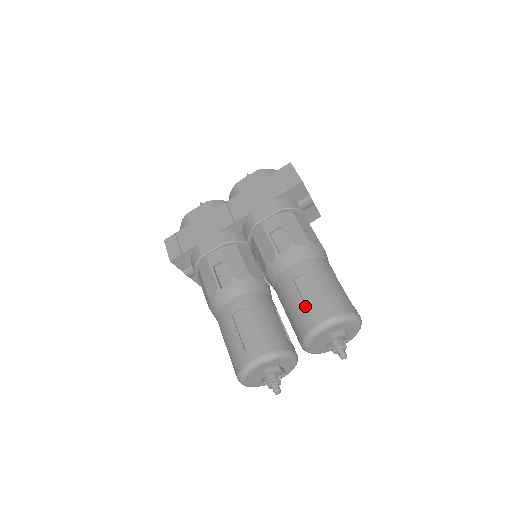
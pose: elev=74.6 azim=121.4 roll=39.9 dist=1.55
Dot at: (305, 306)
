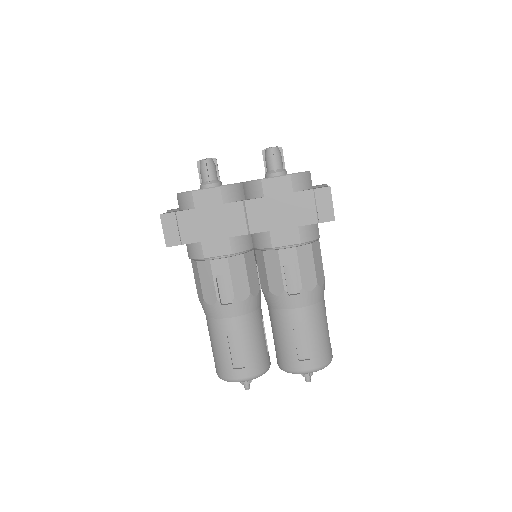
Dot at: (296, 351)
